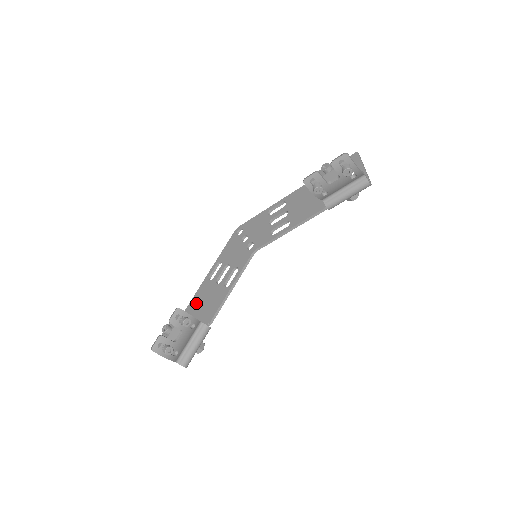
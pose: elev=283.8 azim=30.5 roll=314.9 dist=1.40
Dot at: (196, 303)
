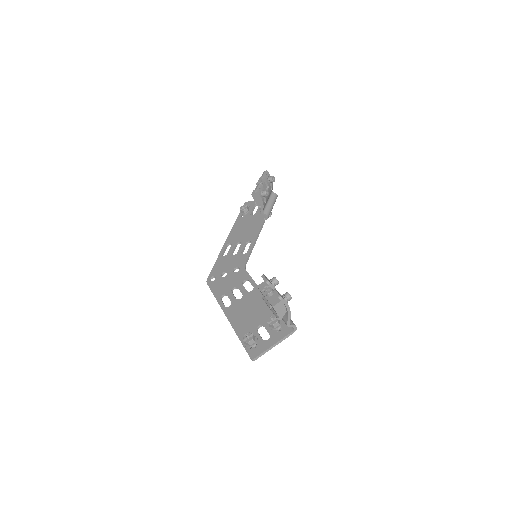
Dot at: (240, 319)
